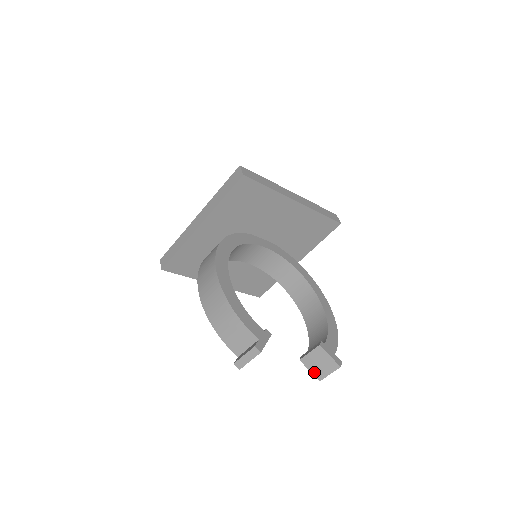
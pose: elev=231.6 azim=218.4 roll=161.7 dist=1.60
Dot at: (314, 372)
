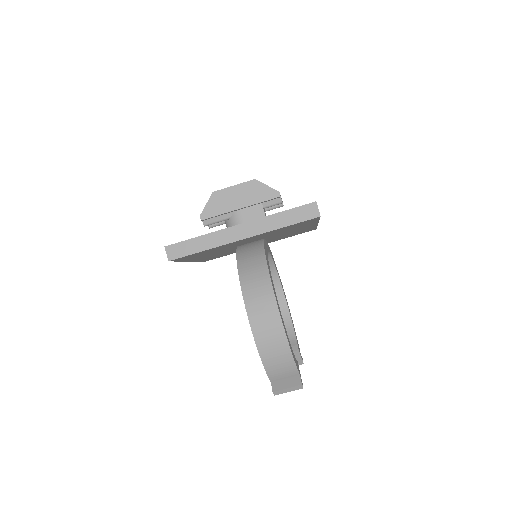
Dot at: occluded
